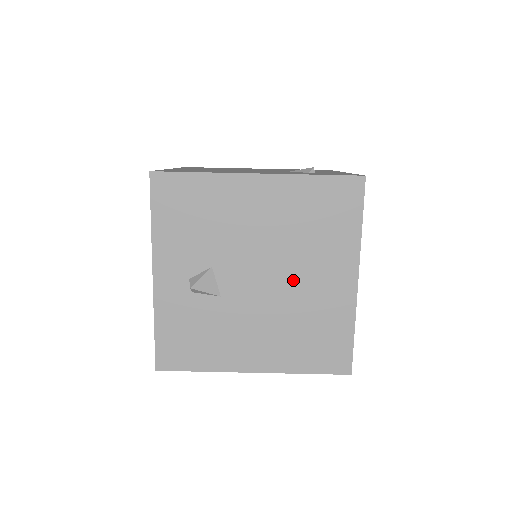
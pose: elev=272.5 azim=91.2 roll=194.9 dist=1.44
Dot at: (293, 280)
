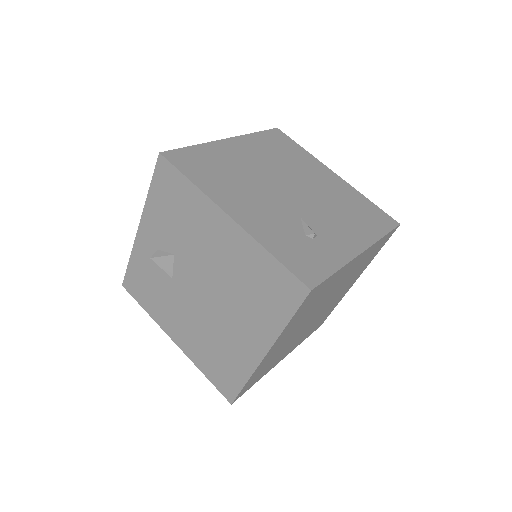
Dot at: (221, 312)
